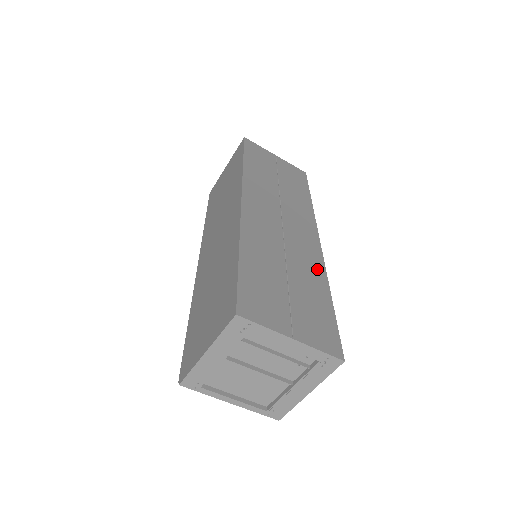
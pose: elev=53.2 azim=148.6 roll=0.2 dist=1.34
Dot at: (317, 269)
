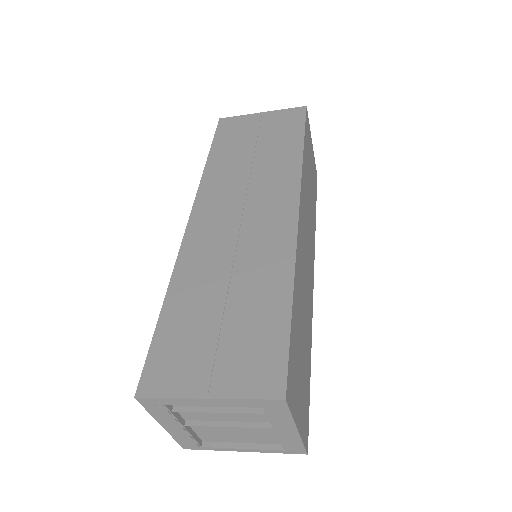
Dot at: (280, 262)
